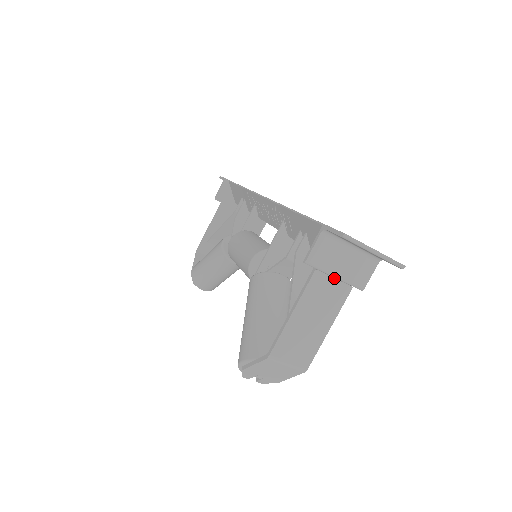
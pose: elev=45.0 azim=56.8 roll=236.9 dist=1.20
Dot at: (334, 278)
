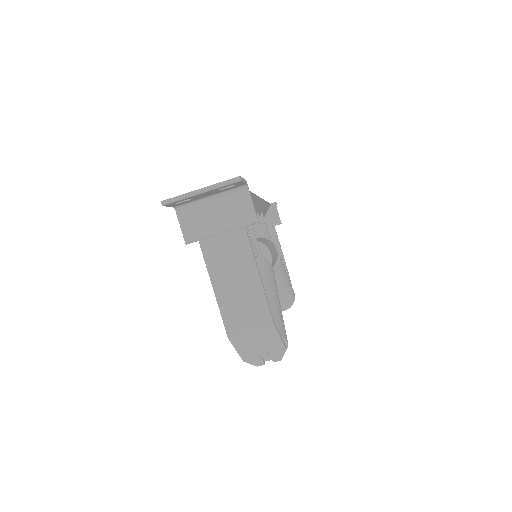
Dot at: (221, 234)
